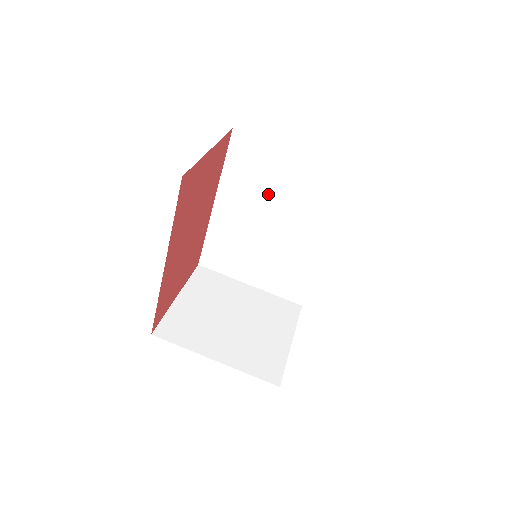
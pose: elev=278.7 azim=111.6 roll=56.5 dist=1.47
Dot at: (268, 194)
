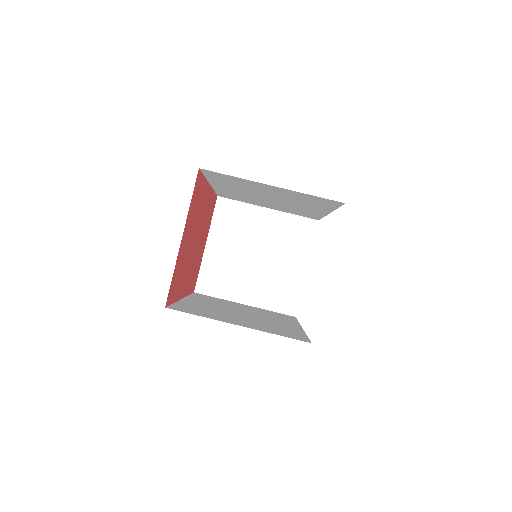
Dot at: (257, 191)
